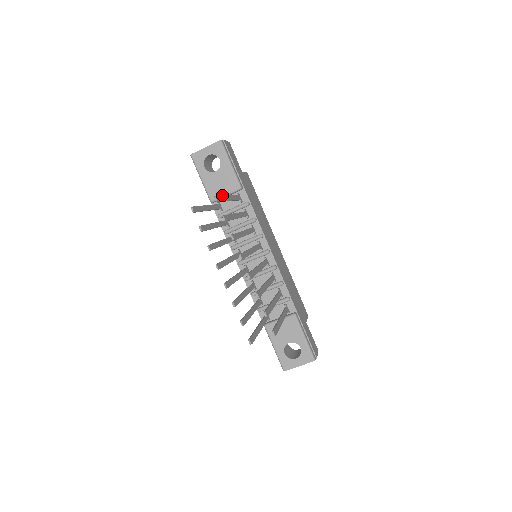
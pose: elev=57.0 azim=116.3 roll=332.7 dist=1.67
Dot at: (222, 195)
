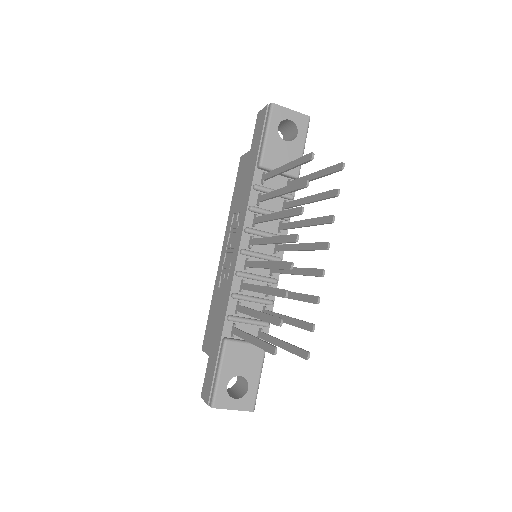
Dot at: occluded
